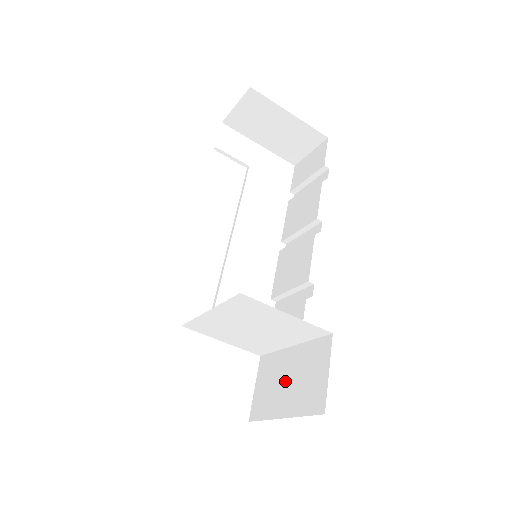
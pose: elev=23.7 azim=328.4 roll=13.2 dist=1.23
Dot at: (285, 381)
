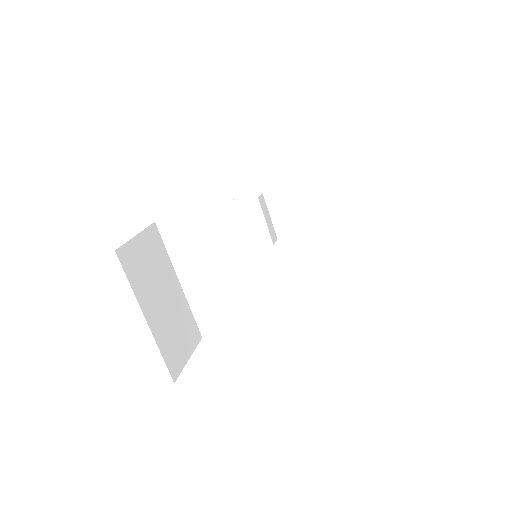
Dot at: occluded
